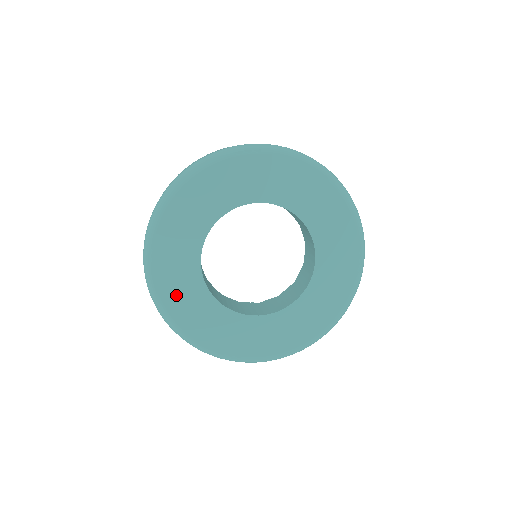
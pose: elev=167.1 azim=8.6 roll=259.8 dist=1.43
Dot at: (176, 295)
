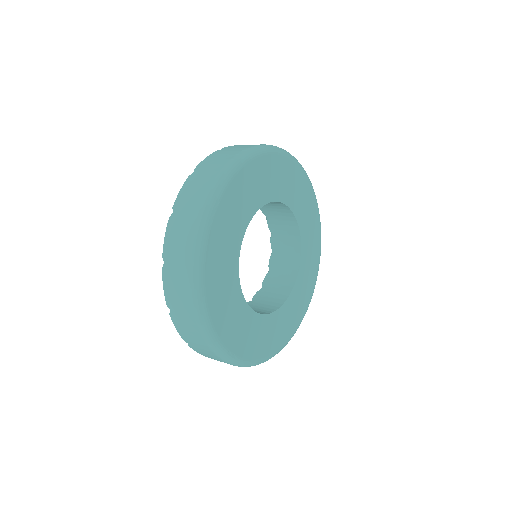
Dot at: (260, 345)
